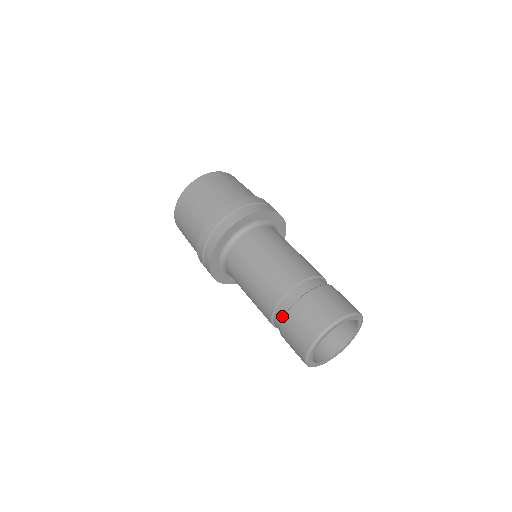
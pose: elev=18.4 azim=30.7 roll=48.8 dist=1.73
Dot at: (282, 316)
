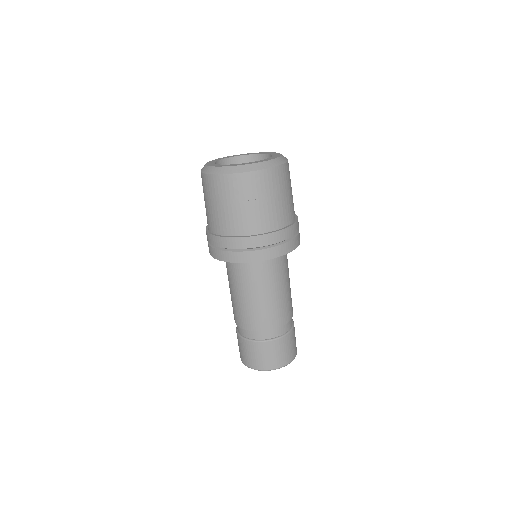
Dot at: occluded
